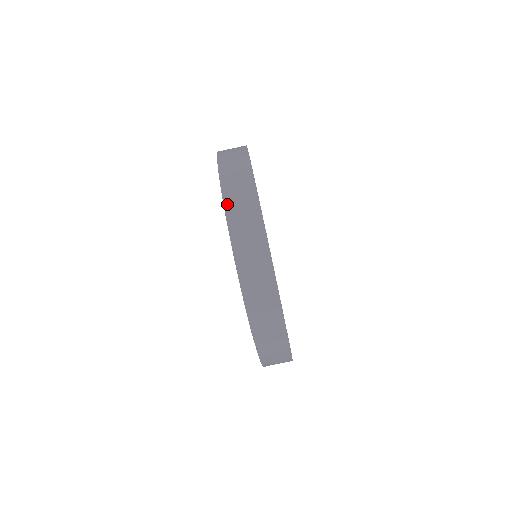
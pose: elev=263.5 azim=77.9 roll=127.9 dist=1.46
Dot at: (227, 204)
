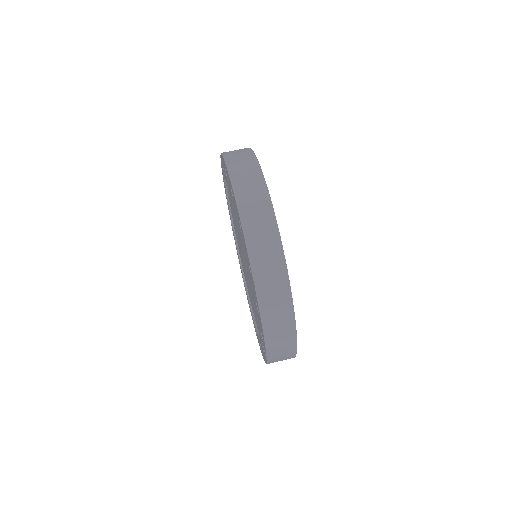
Dot at: (249, 241)
